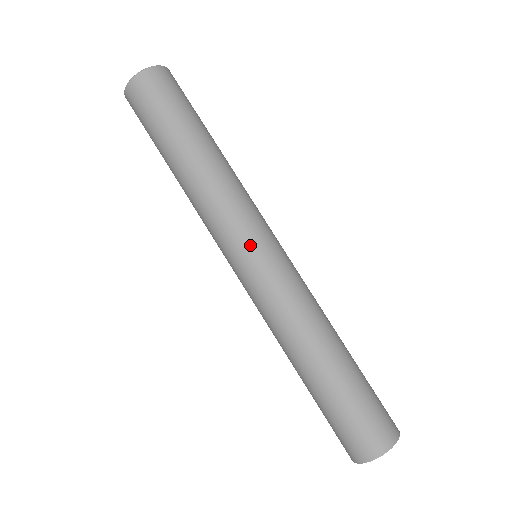
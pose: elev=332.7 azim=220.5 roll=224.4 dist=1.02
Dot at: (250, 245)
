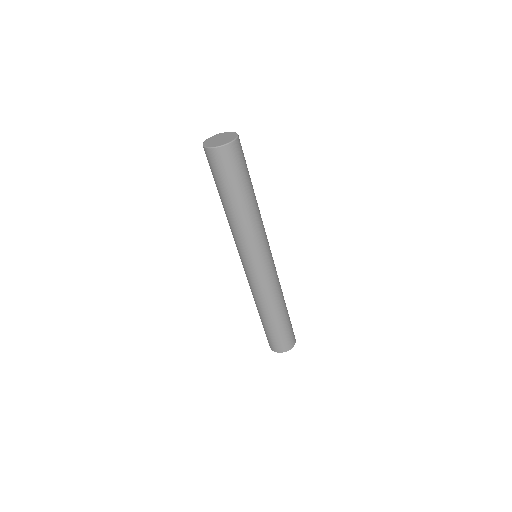
Dot at: (253, 261)
